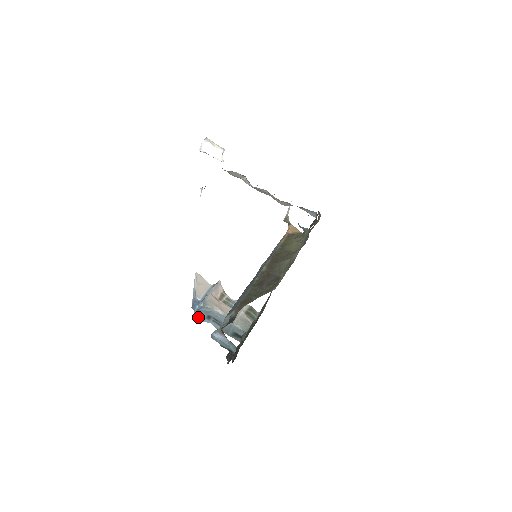
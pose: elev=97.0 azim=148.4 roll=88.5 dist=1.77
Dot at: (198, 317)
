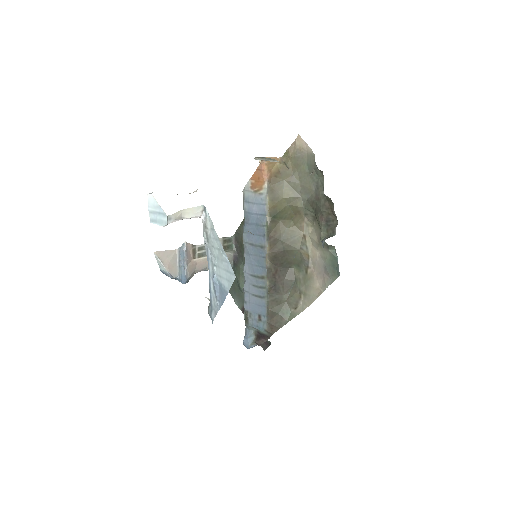
Dot at: occluded
